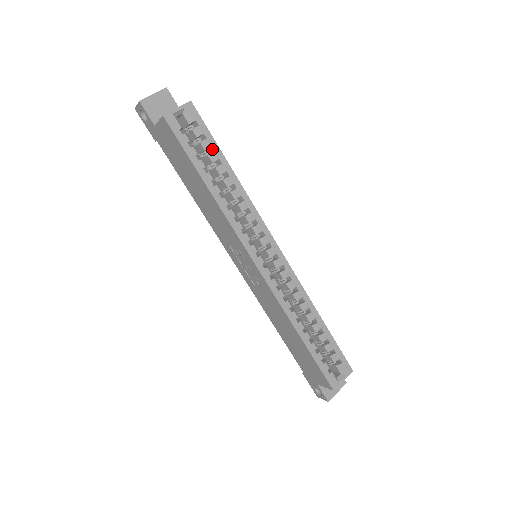
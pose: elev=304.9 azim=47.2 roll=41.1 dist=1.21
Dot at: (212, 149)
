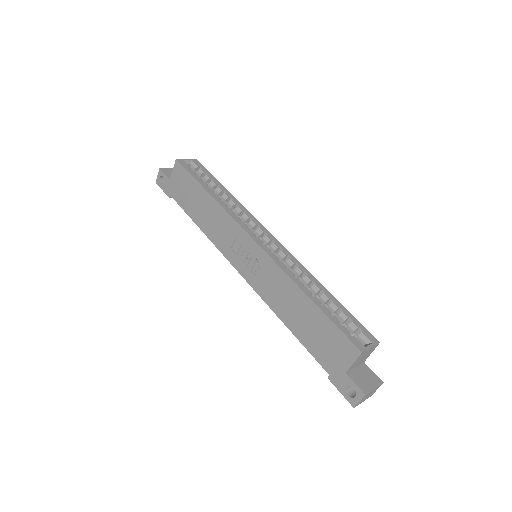
Dot at: (212, 181)
